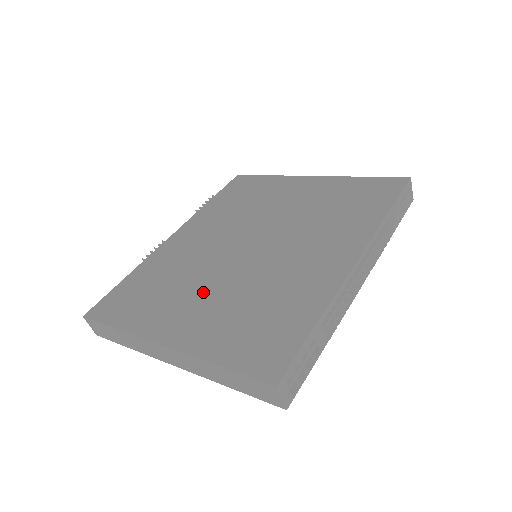
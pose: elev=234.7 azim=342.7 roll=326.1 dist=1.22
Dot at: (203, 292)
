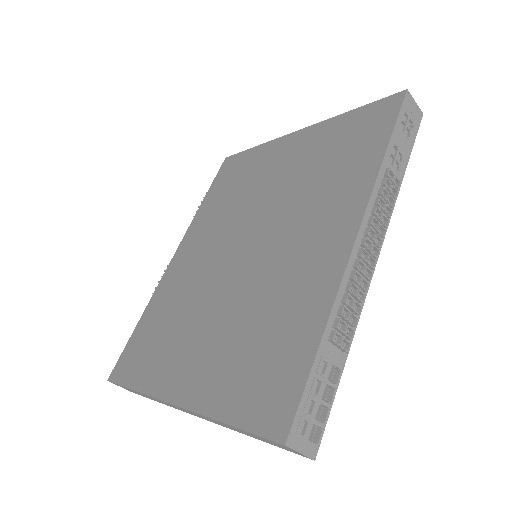
Dot at: (204, 324)
